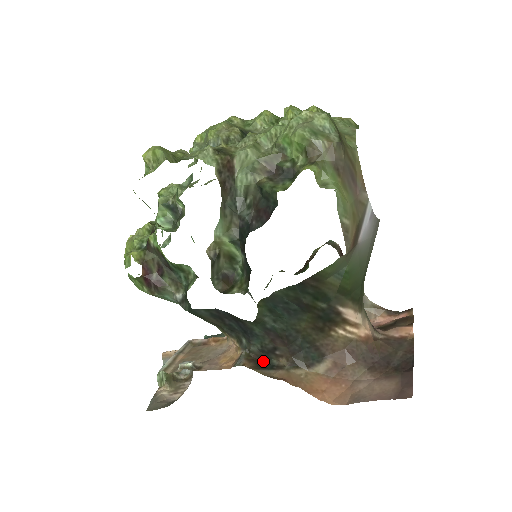
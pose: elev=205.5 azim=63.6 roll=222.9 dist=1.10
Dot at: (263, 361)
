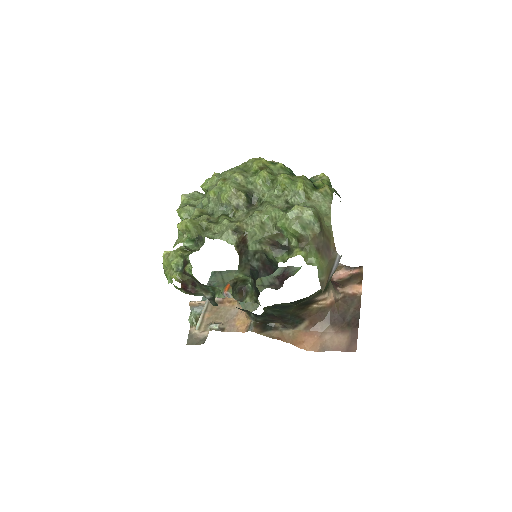
Dot at: (265, 324)
